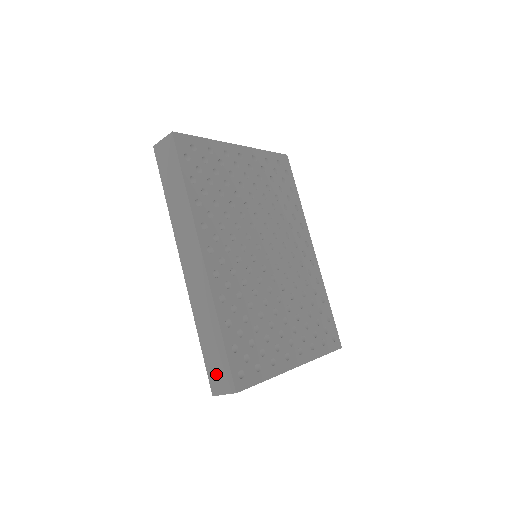
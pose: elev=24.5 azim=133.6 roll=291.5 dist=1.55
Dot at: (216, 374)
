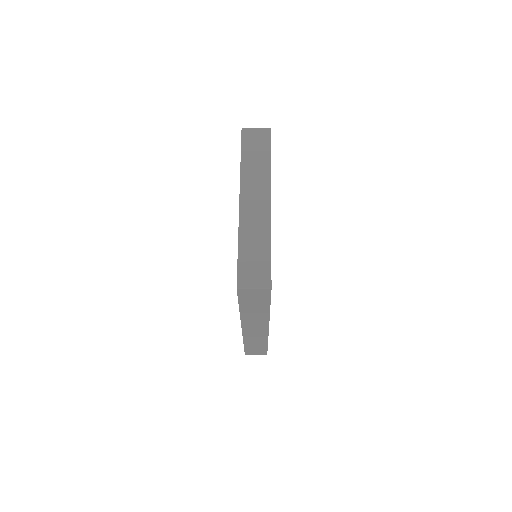
Dot at: (253, 352)
